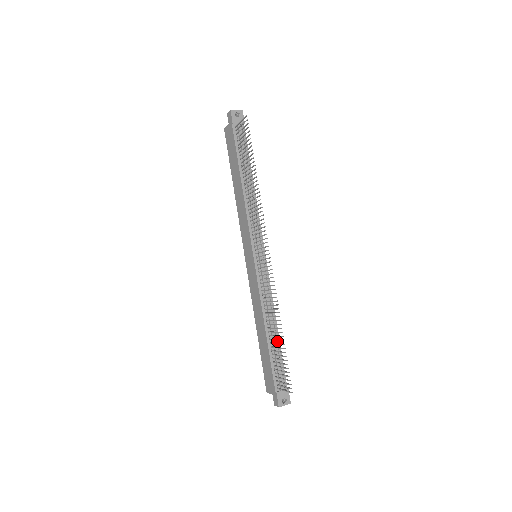
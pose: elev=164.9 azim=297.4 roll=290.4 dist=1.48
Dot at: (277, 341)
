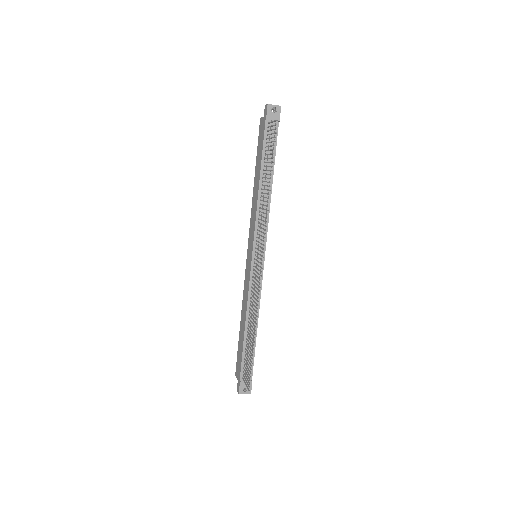
Dot at: occluded
